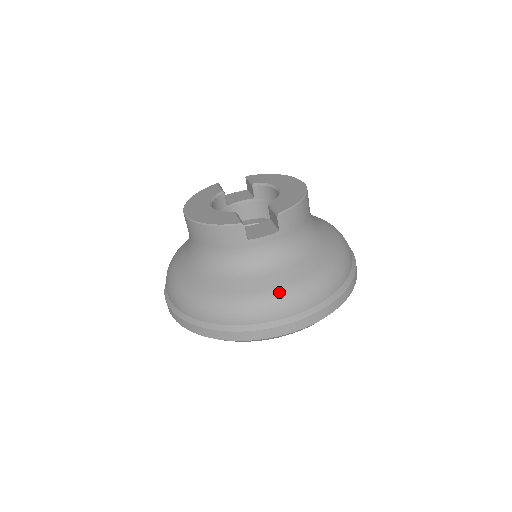
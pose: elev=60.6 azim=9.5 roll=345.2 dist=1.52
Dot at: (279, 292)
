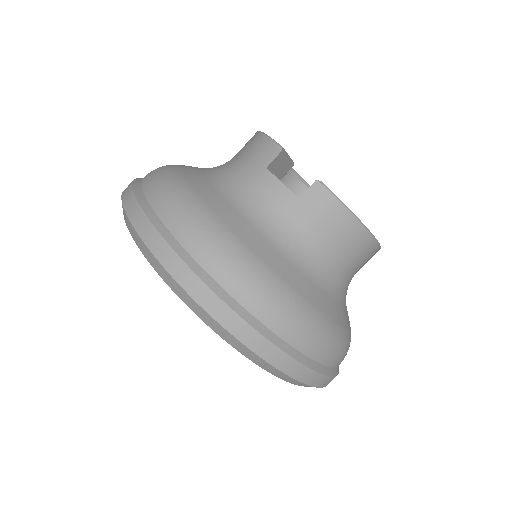
Dot at: (216, 221)
